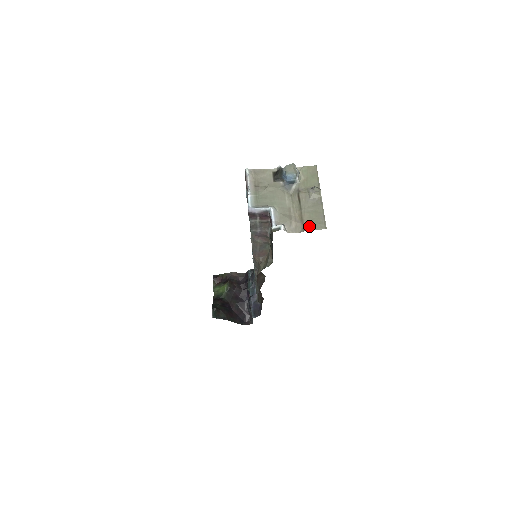
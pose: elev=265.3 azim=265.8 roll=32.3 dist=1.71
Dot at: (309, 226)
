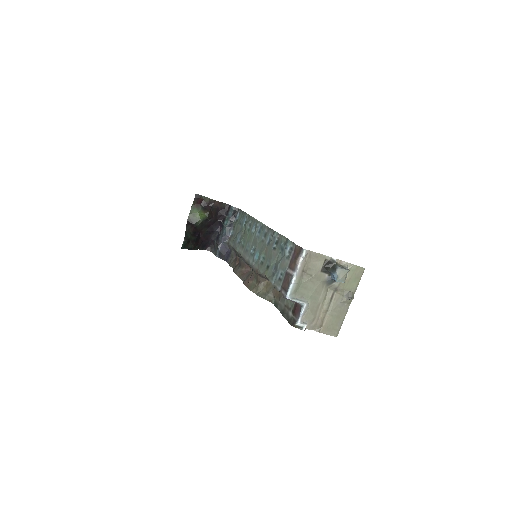
Dot at: (325, 329)
